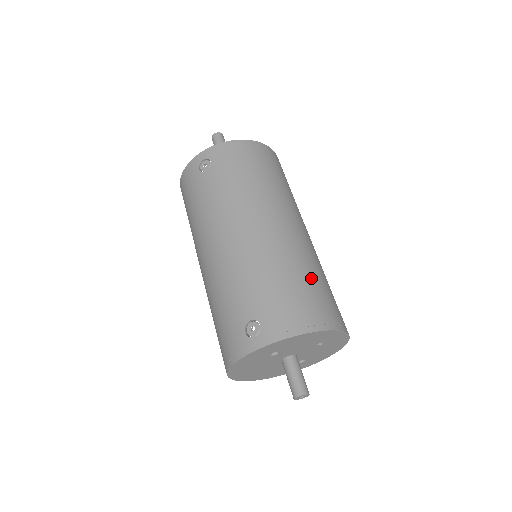
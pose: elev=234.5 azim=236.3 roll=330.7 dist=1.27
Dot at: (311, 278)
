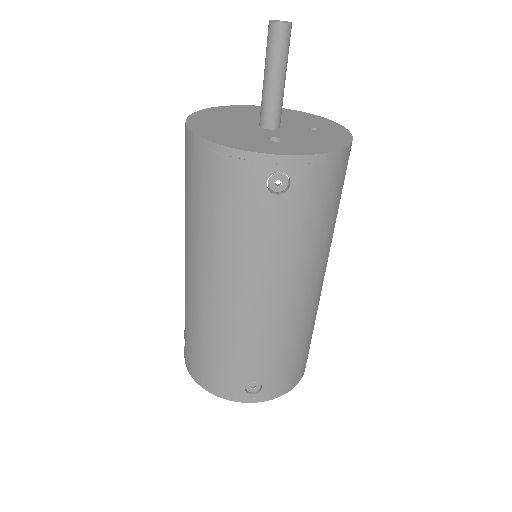
Dot at: occluded
